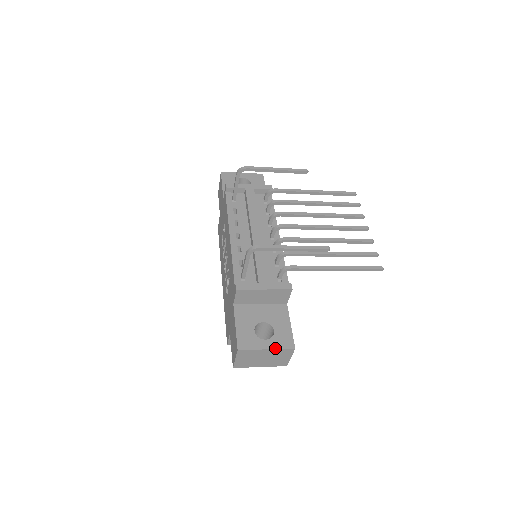
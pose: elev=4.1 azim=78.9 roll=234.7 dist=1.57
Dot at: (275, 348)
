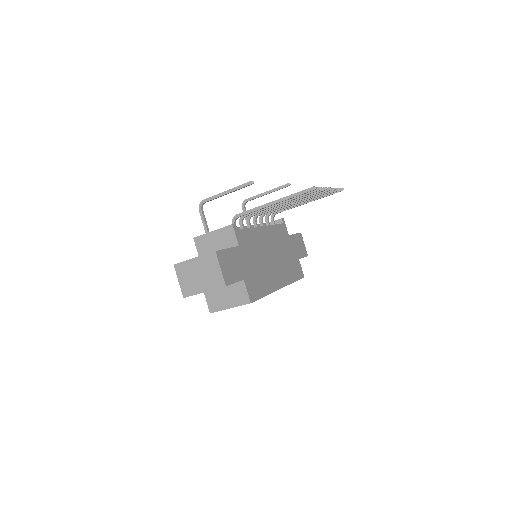
Dot at: (200, 256)
